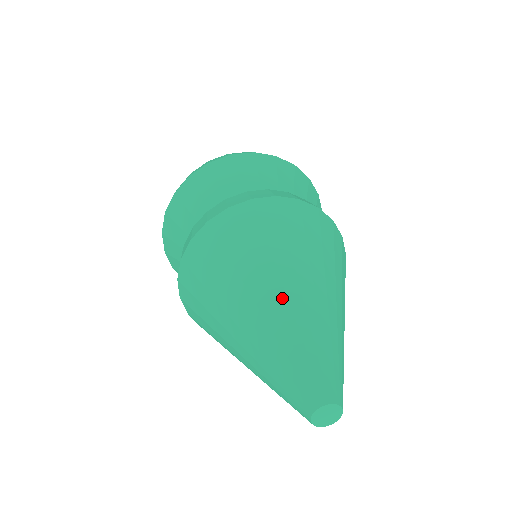
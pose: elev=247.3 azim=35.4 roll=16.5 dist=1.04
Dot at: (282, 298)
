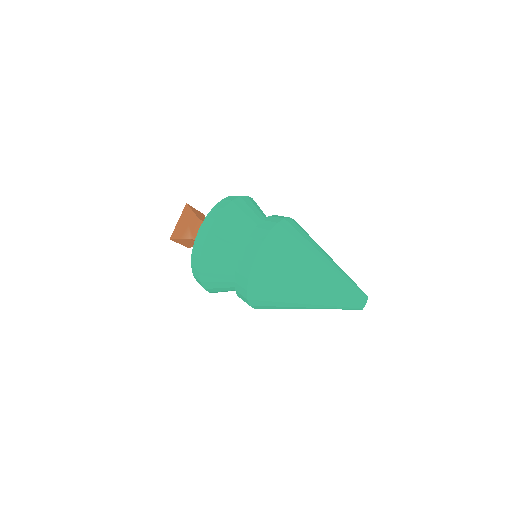
Dot at: (309, 301)
